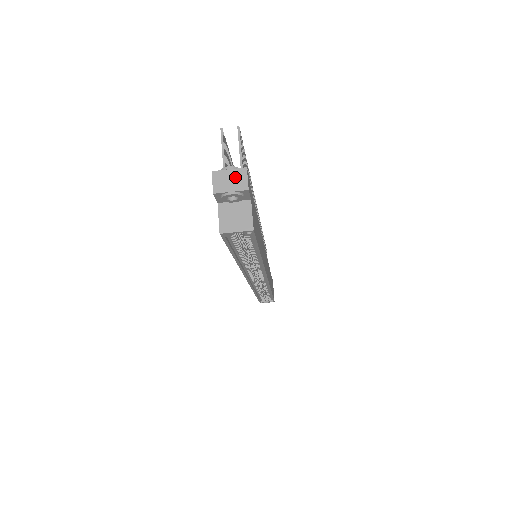
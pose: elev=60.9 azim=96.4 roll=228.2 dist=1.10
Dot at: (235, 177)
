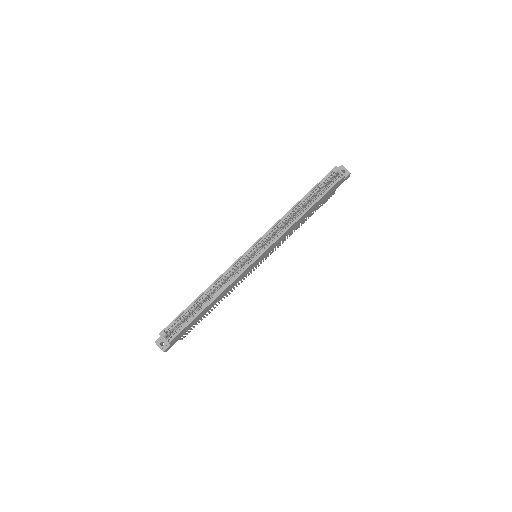
Dot at: occluded
